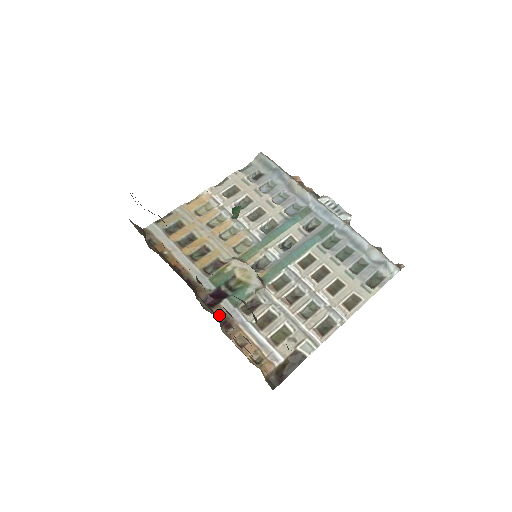
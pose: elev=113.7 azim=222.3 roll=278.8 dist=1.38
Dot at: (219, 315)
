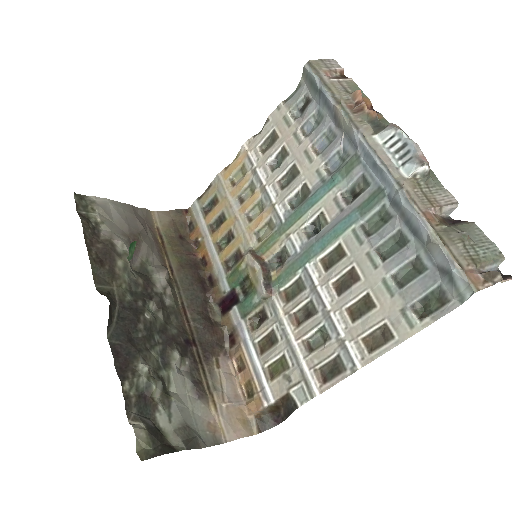
Dot at: (226, 326)
